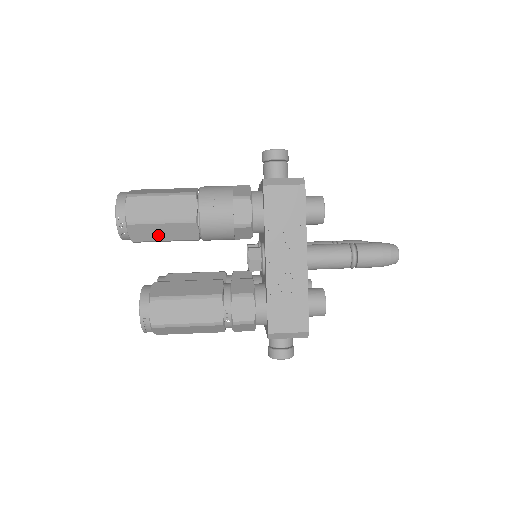
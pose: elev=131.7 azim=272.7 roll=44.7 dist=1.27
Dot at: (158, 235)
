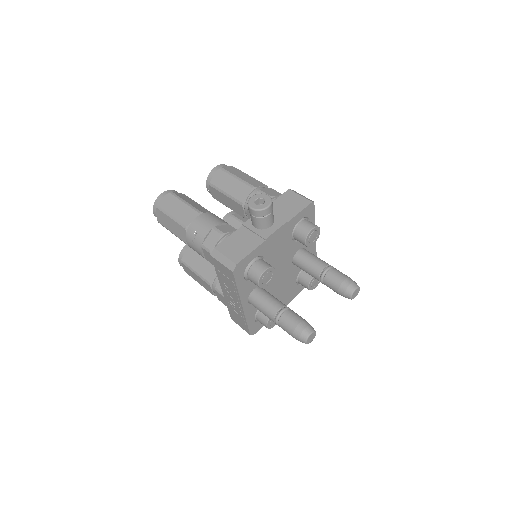
Dot at: occluded
